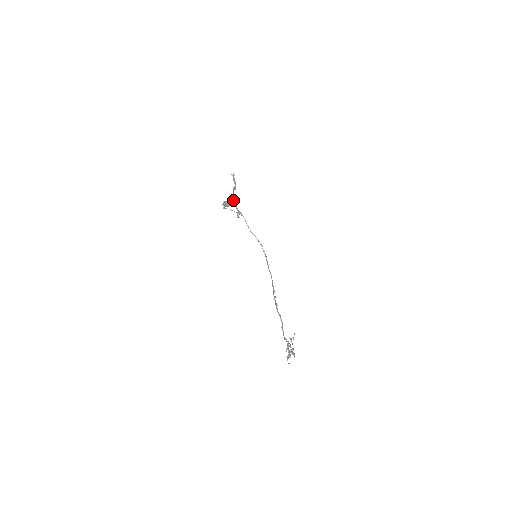
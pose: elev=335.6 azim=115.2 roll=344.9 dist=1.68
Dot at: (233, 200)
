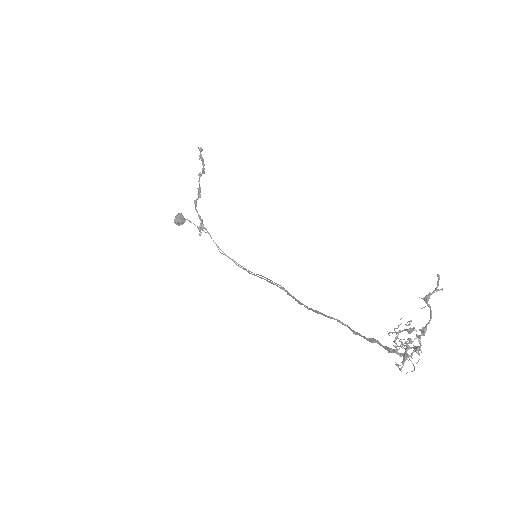
Dot at: (196, 200)
